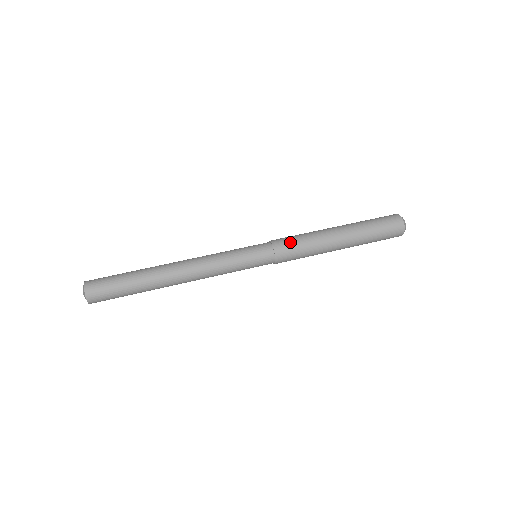
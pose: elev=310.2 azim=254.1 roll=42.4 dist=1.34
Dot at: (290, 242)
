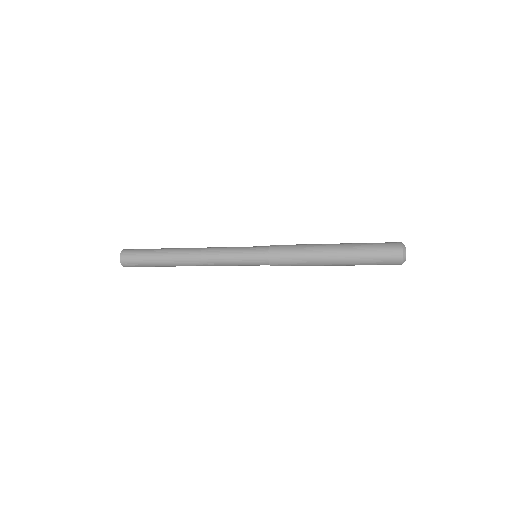
Dot at: (285, 245)
